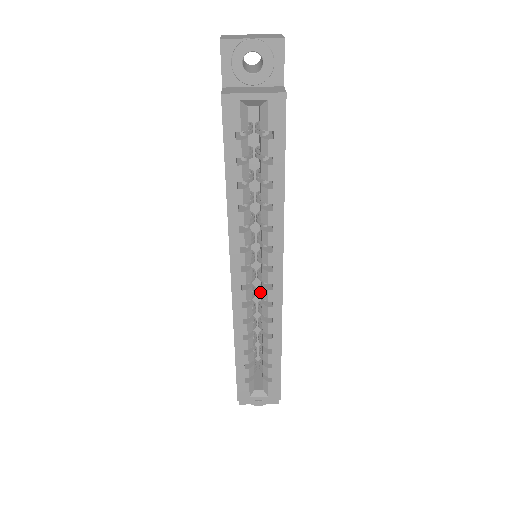
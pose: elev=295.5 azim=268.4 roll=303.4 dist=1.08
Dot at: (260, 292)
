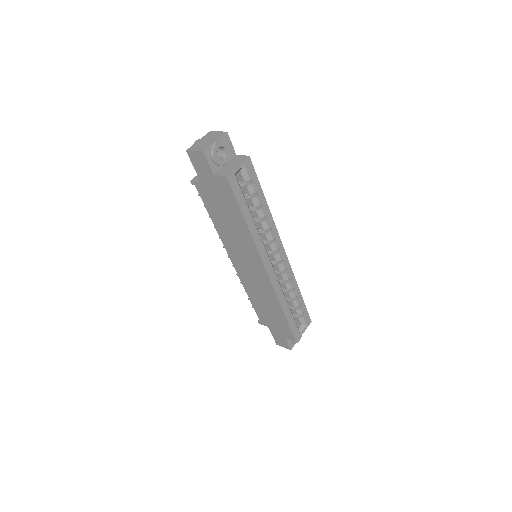
Dot at: occluded
